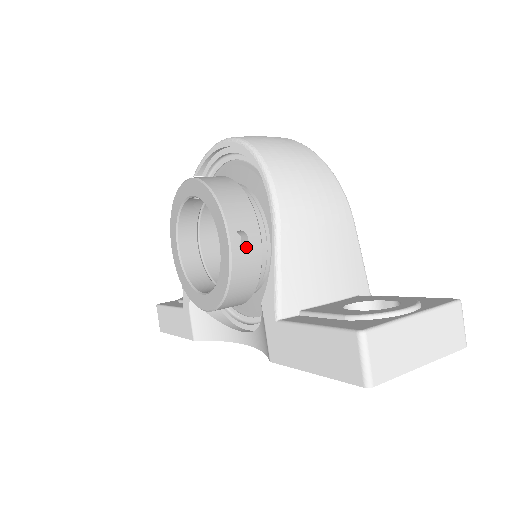
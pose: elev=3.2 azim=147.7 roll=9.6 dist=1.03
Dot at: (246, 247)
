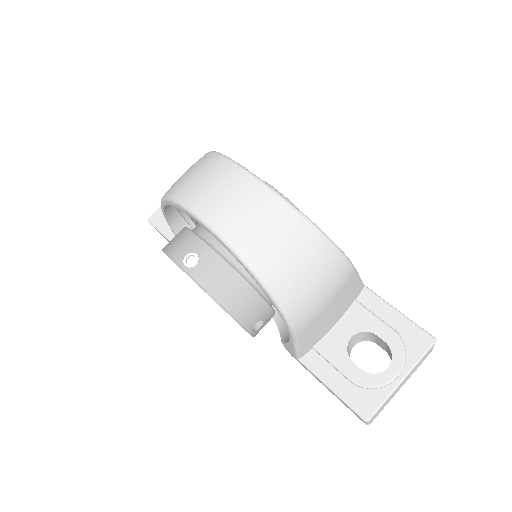
Dot at: (263, 324)
